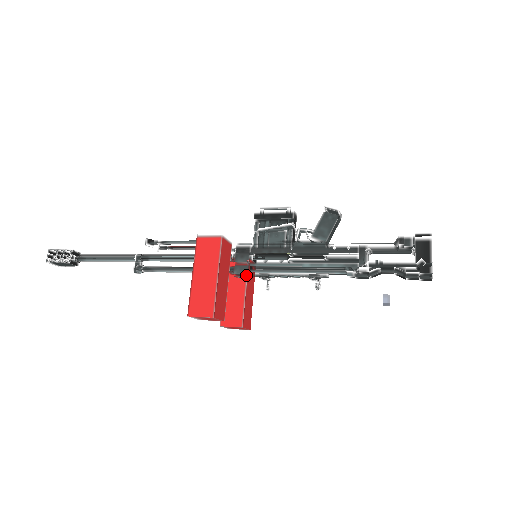
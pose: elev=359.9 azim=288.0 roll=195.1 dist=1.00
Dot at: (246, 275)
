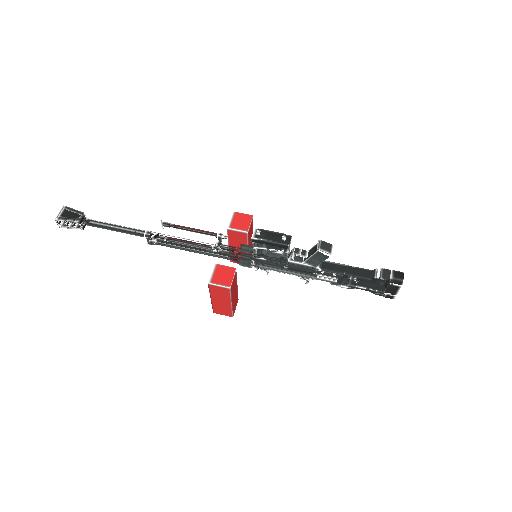
Dot at: occluded
